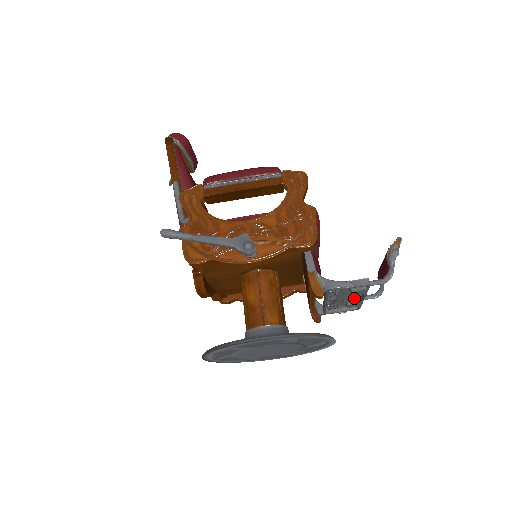
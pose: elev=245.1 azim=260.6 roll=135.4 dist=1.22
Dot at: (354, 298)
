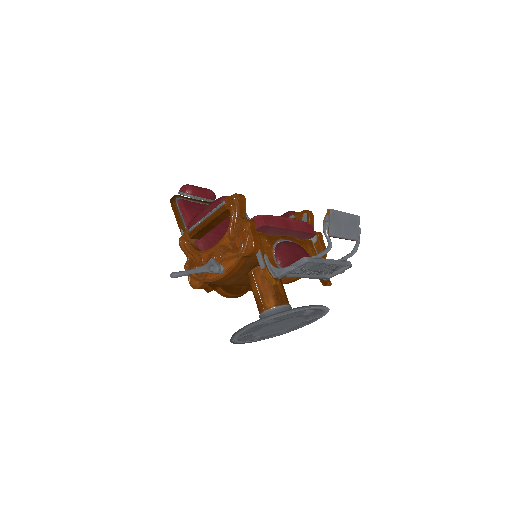
Dot at: (329, 265)
